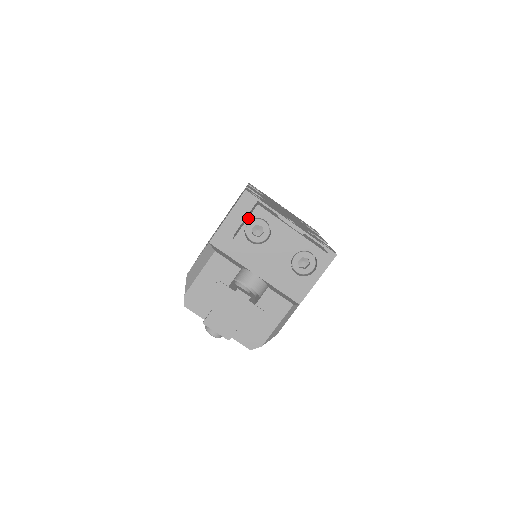
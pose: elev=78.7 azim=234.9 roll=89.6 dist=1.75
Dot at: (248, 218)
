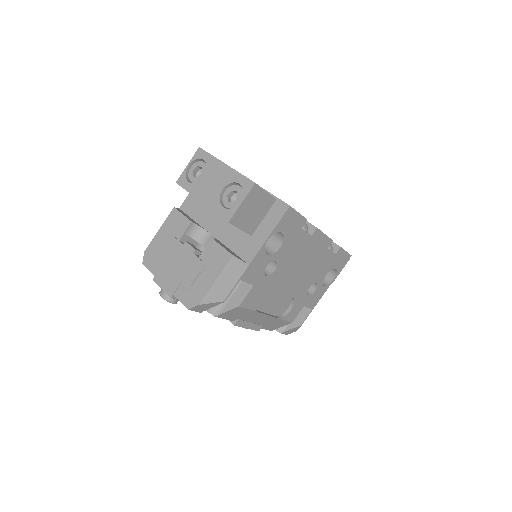
Dot at: (190, 161)
